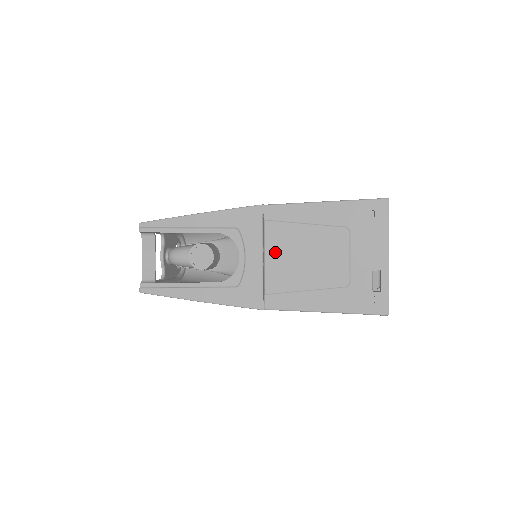
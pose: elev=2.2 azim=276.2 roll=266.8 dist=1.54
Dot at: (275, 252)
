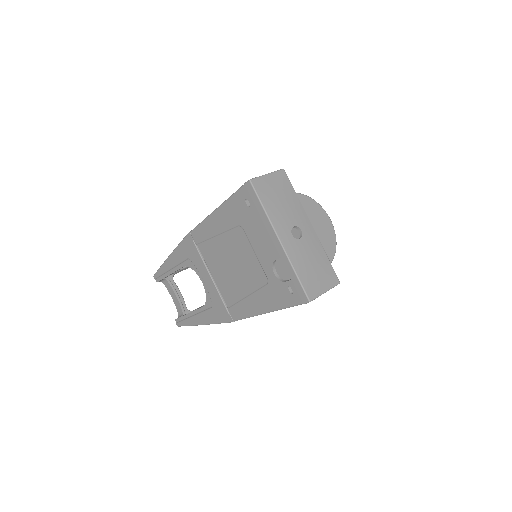
Dot at: (214, 269)
